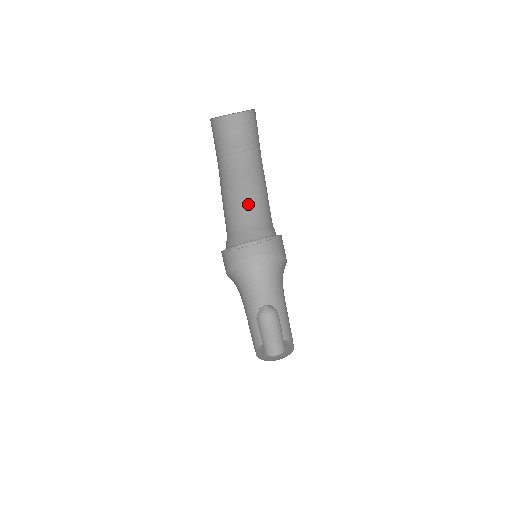
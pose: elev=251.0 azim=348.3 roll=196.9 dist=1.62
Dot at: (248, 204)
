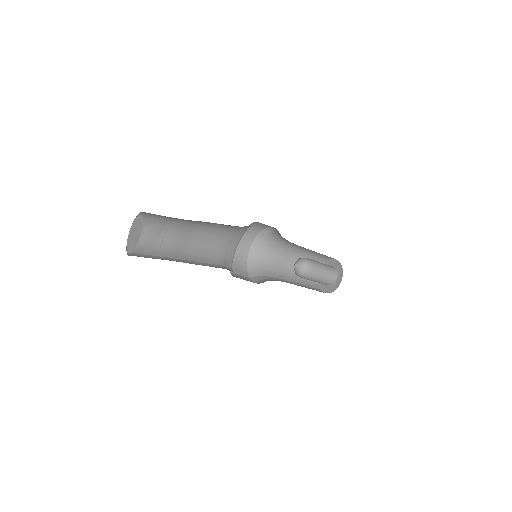
Dot at: (215, 229)
